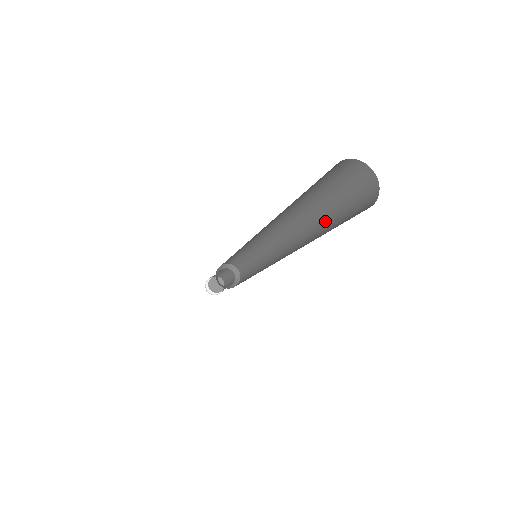
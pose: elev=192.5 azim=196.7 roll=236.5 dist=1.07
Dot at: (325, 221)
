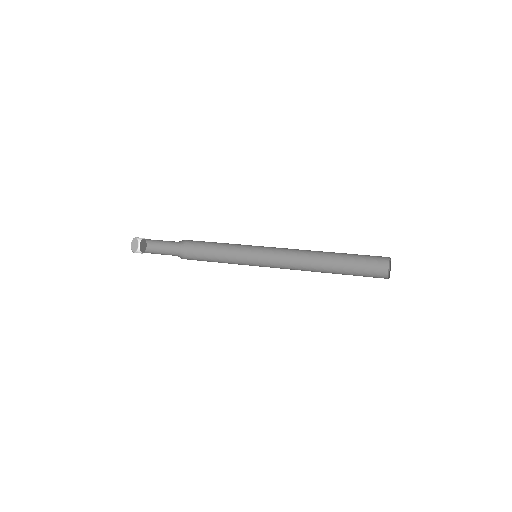
Dot at: (339, 266)
